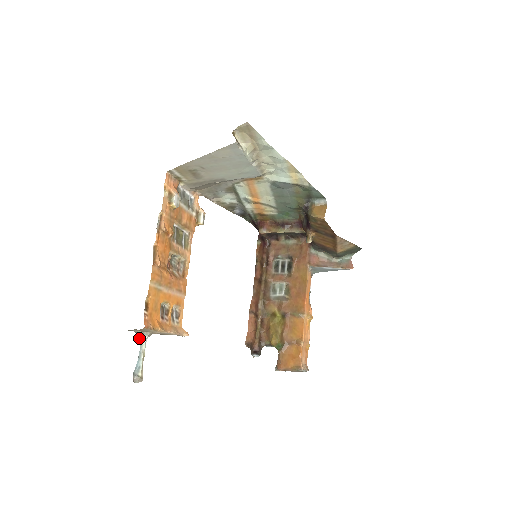
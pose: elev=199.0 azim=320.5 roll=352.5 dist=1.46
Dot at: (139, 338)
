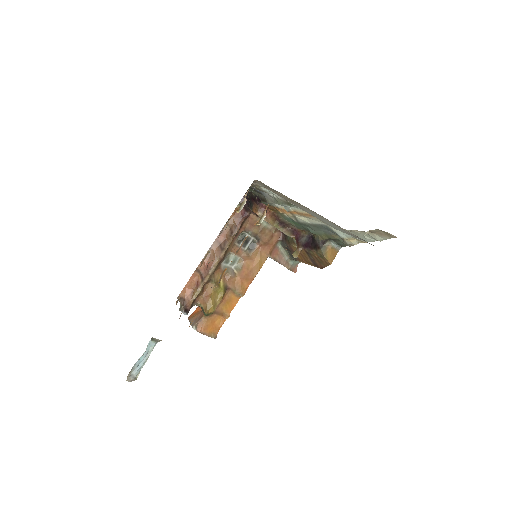
Dot at: (152, 343)
